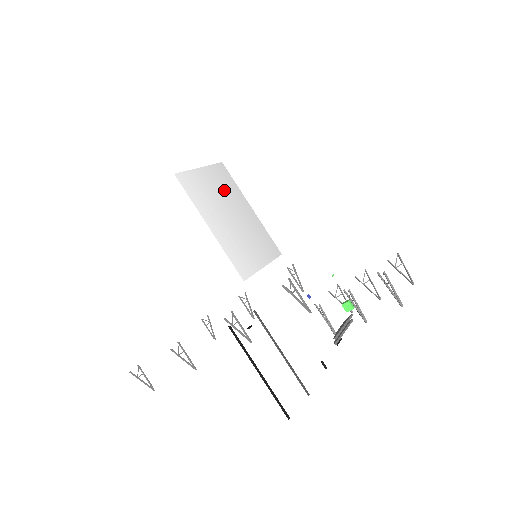
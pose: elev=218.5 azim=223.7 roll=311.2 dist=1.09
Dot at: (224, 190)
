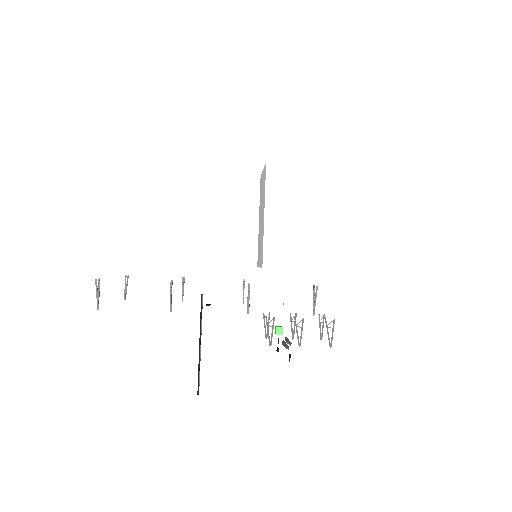
Dot at: occluded
